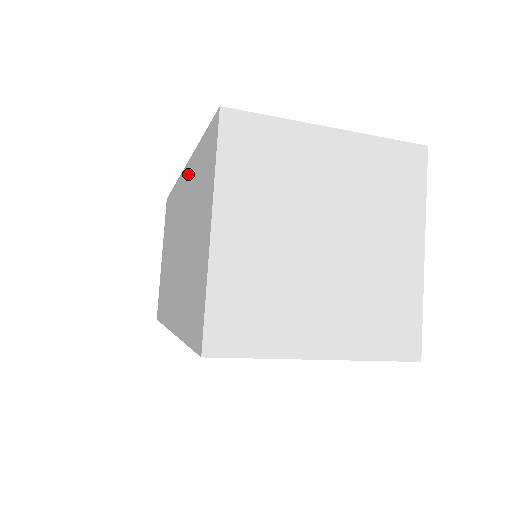
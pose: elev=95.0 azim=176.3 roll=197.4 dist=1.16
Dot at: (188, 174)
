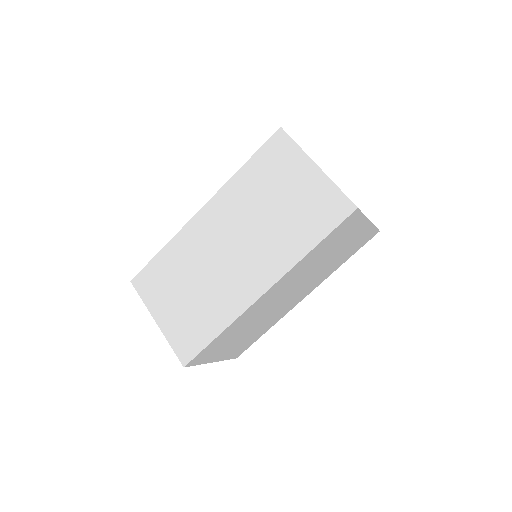
Dot at: (223, 198)
